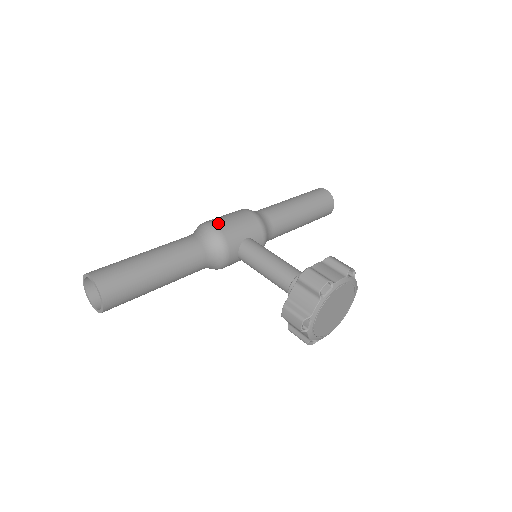
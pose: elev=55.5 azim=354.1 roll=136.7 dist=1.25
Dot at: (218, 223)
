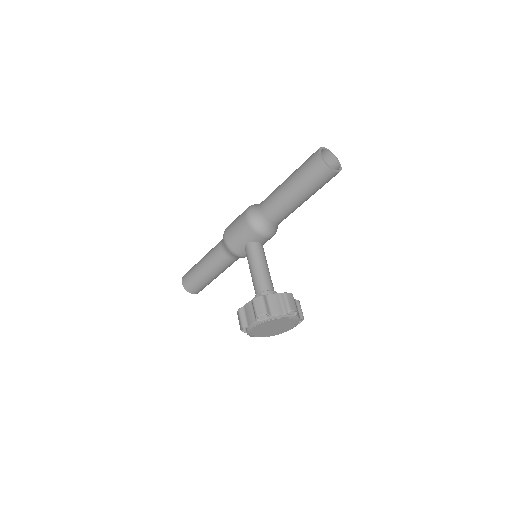
Dot at: (227, 236)
